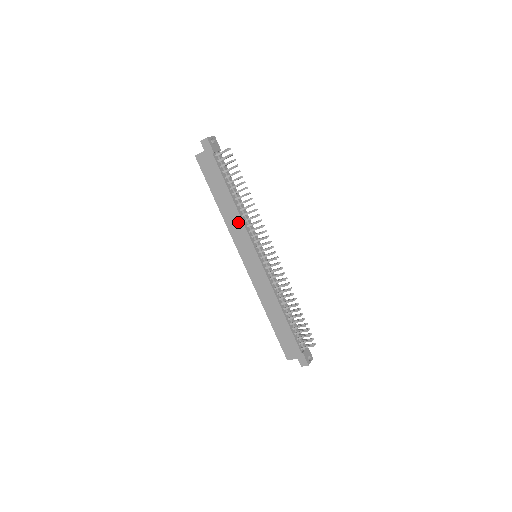
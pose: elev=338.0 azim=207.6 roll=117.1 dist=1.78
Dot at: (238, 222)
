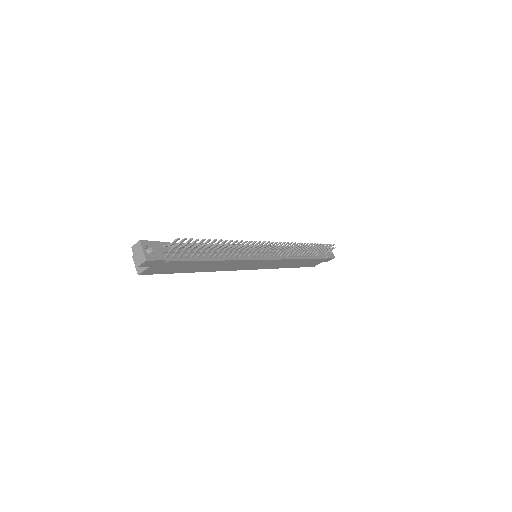
Dot at: (230, 263)
